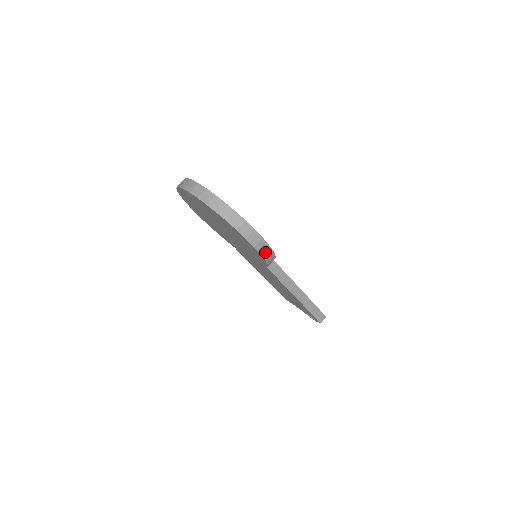
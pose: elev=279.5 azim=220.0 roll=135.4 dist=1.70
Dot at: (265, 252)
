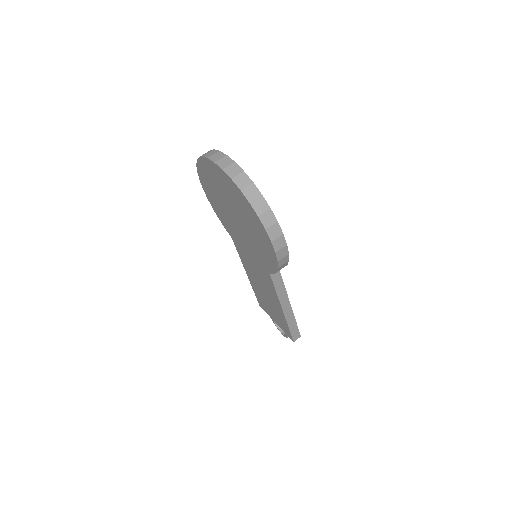
Dot at: (282, 260)
